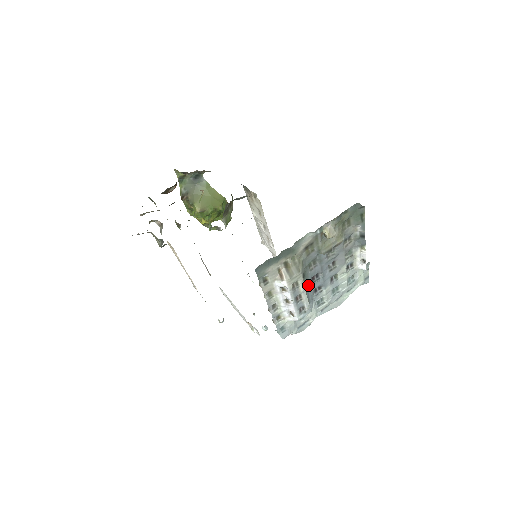
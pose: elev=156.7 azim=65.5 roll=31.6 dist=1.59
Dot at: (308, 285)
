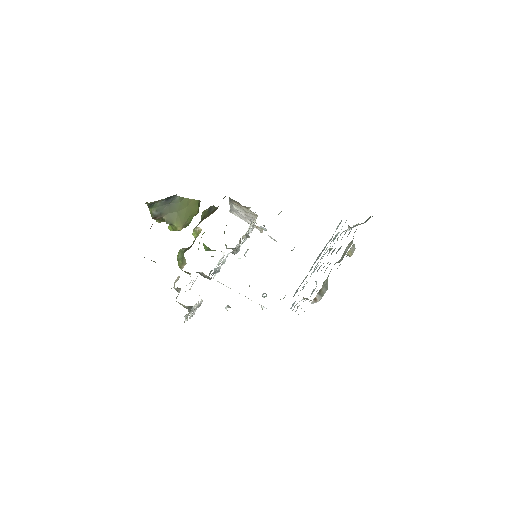
Dot at: occluded
